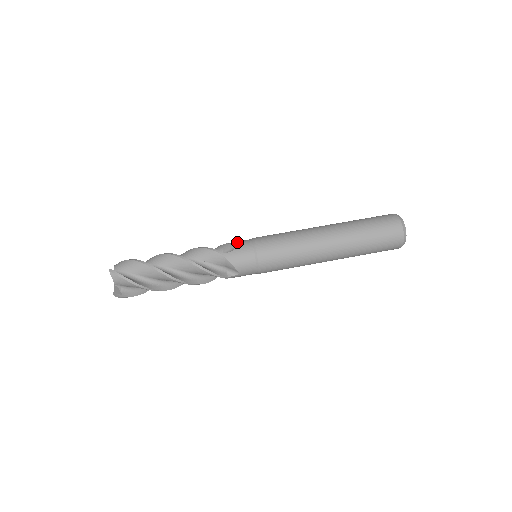
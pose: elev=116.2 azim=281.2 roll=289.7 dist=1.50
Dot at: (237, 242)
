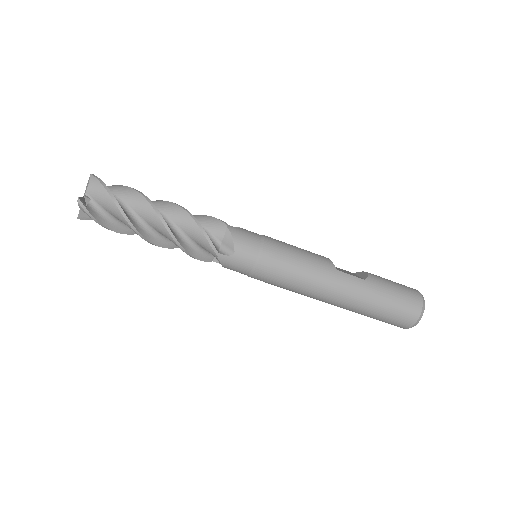
Dot at: (243, 244)
